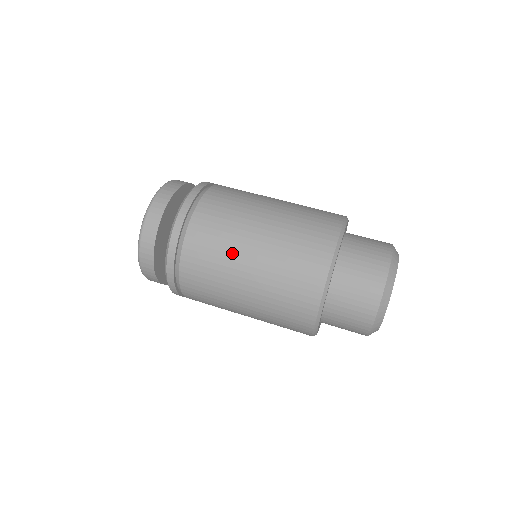
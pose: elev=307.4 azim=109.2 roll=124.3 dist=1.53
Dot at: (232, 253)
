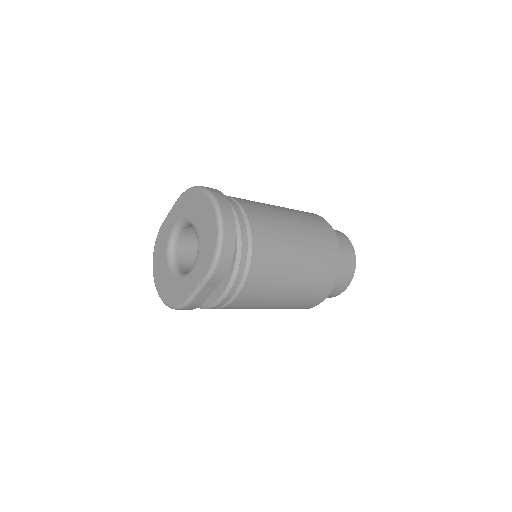
Dot at: (282, 223)
